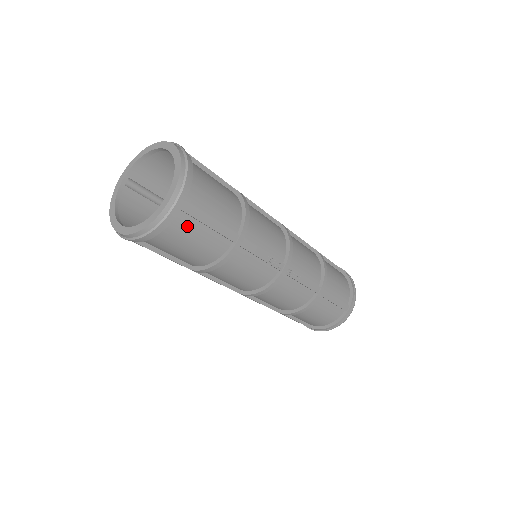
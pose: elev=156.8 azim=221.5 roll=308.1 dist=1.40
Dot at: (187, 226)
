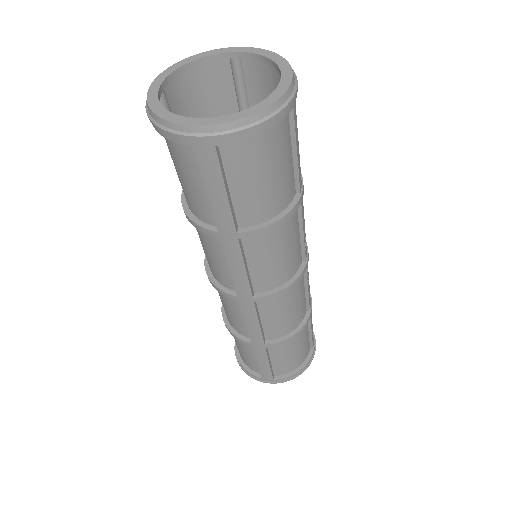
Dot at: (284, 138)
